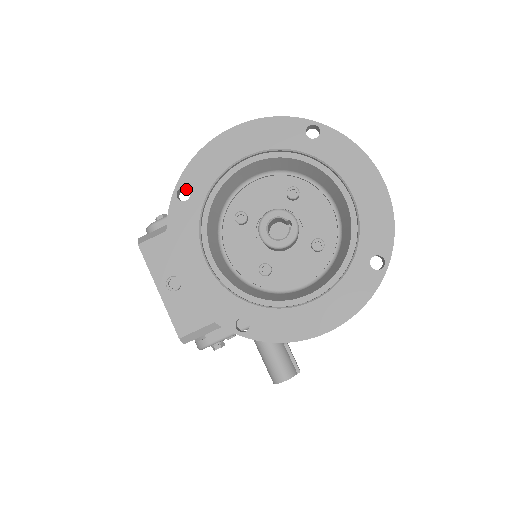
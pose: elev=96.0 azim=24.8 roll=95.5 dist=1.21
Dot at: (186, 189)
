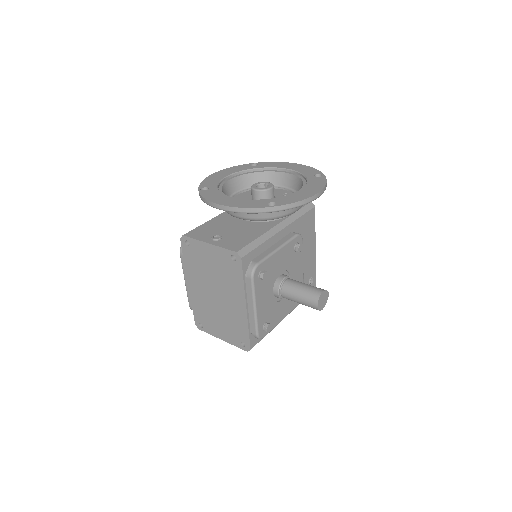
Dot at: occluded
